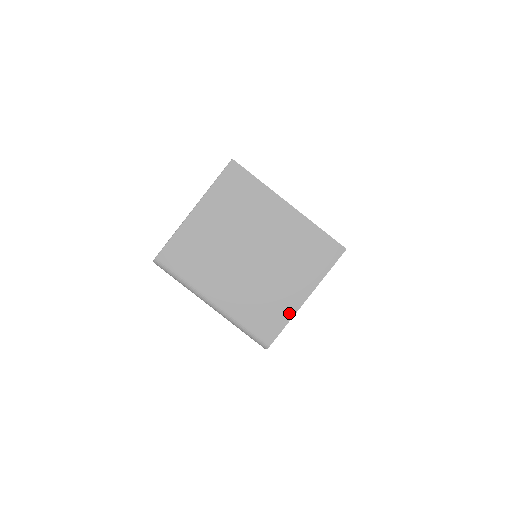
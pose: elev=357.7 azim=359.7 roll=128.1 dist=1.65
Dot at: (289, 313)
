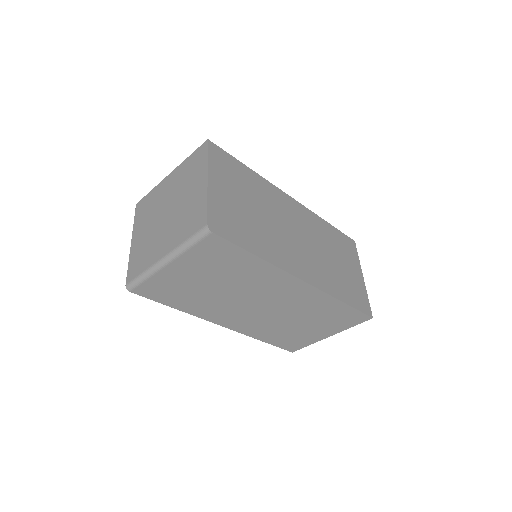
Dot at: (204, 198)
